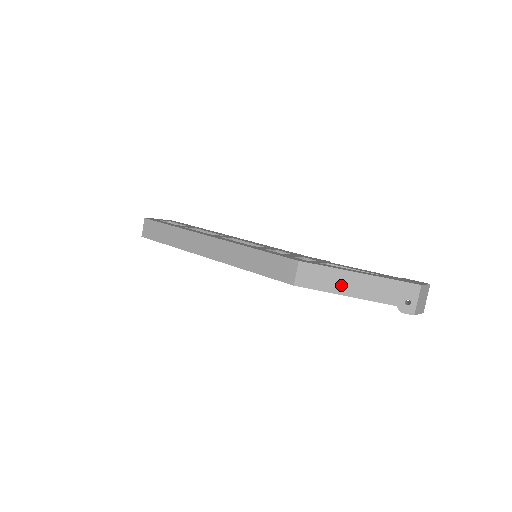
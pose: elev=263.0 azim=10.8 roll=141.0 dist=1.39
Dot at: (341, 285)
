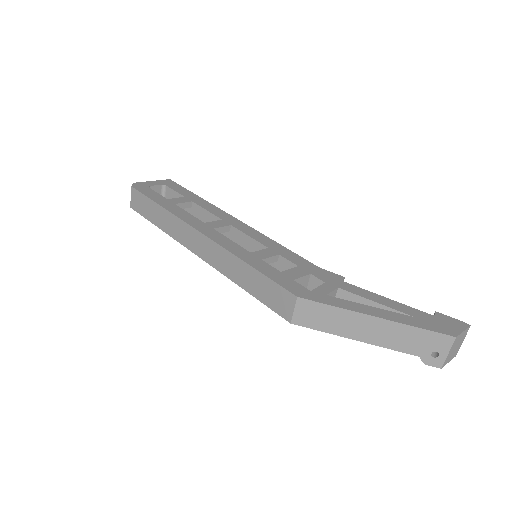
Dot at: (350, 328)
